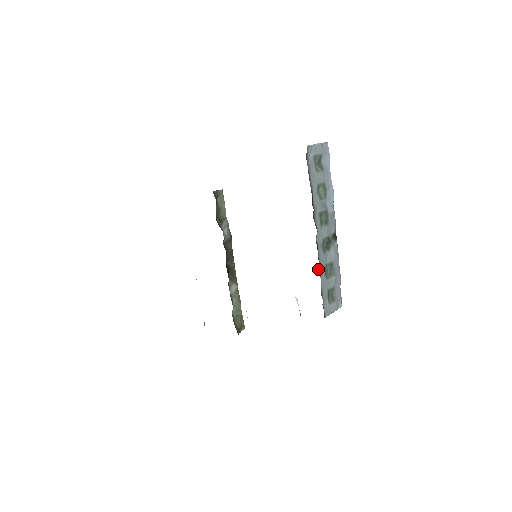
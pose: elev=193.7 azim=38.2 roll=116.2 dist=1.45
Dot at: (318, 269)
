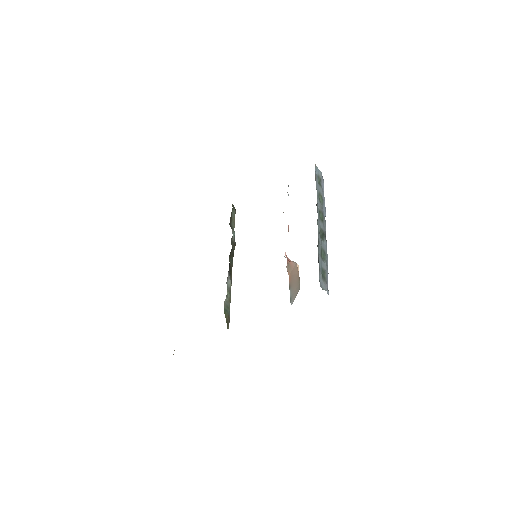
Dot at: occluded
